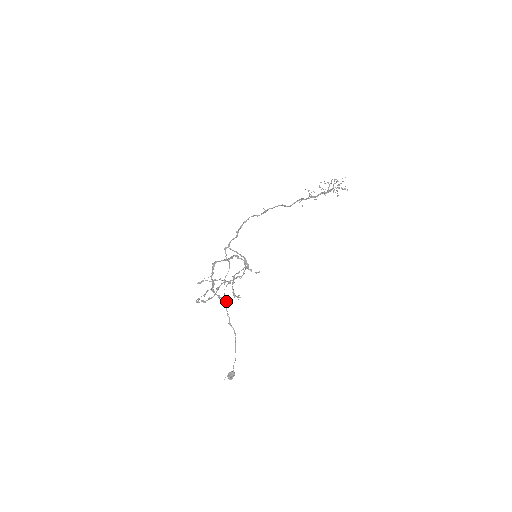
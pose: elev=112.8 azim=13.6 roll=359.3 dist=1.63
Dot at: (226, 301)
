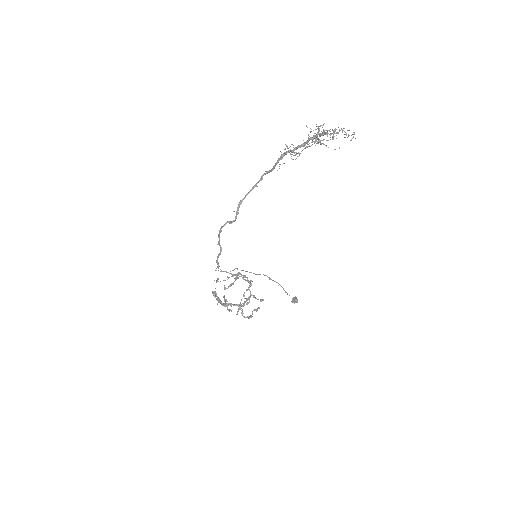
Dot at: occluded
